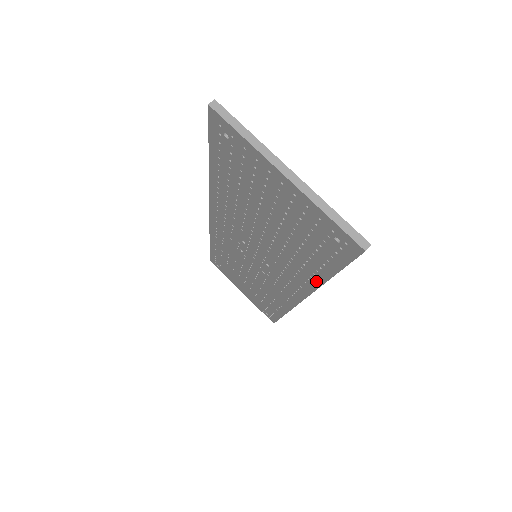
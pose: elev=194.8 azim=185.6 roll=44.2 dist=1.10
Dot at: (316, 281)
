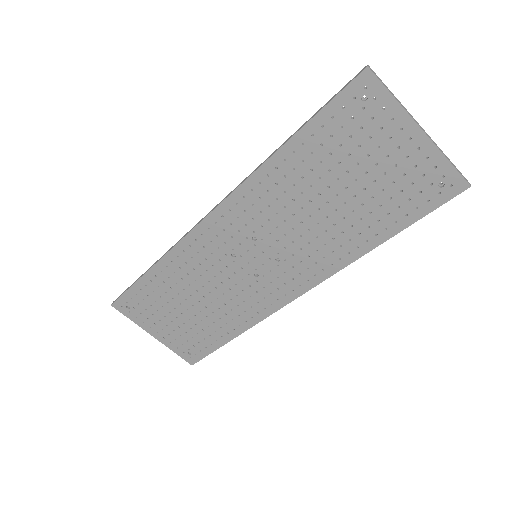
Dot at: (362, 250)
